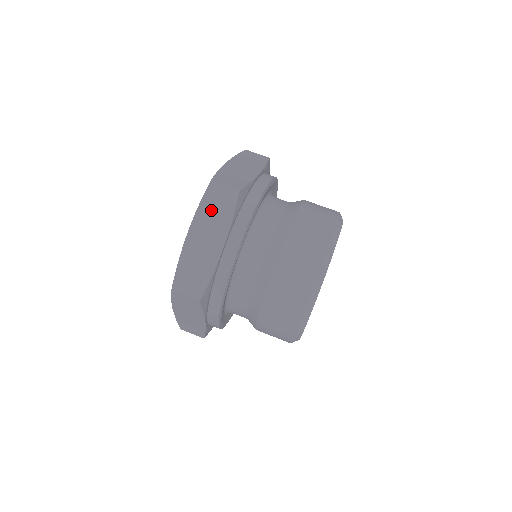
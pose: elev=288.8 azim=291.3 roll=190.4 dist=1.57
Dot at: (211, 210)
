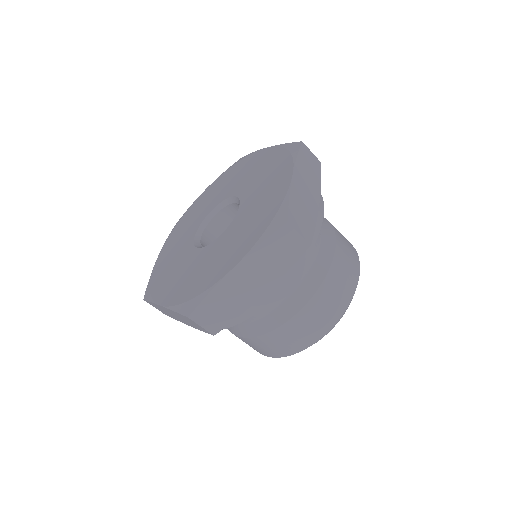
Dot at: (271, 253)
